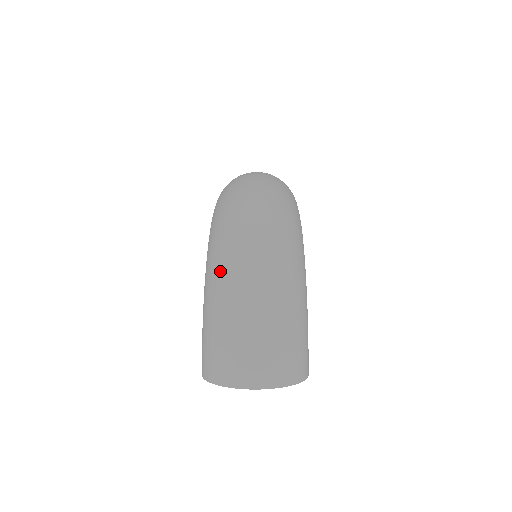
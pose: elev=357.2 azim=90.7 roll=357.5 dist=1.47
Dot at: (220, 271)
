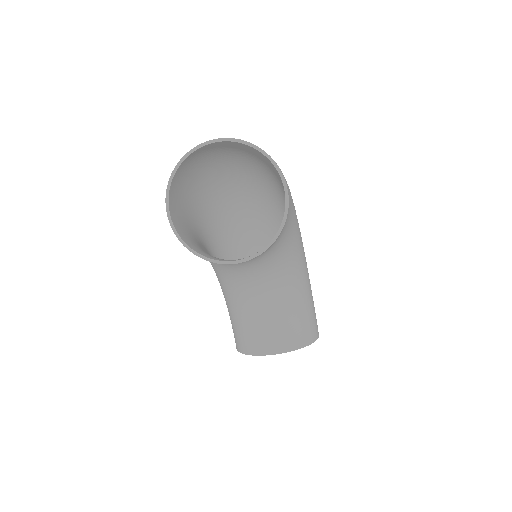
Dot at: (212, 194)
